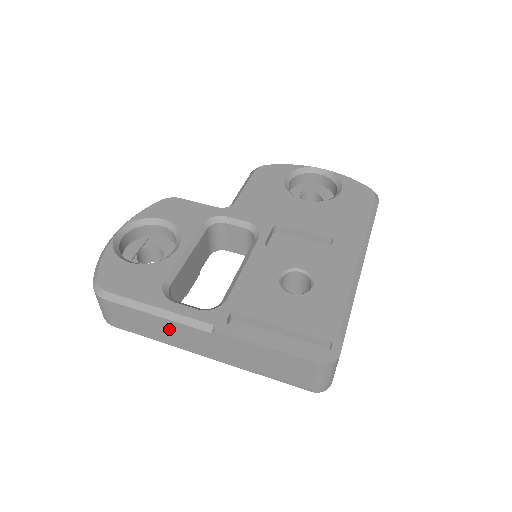
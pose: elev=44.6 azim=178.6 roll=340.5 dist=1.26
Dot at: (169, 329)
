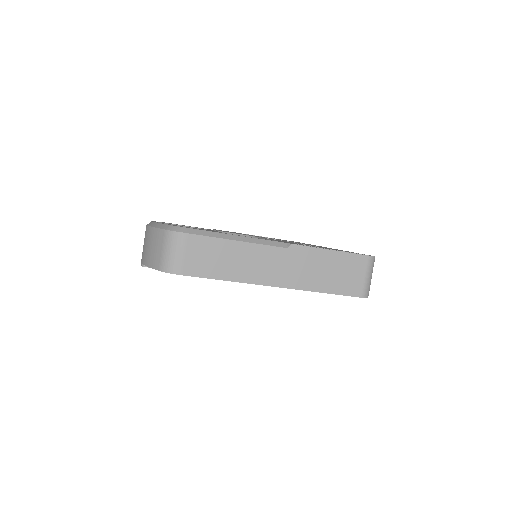
Dot at: (246, 257)
